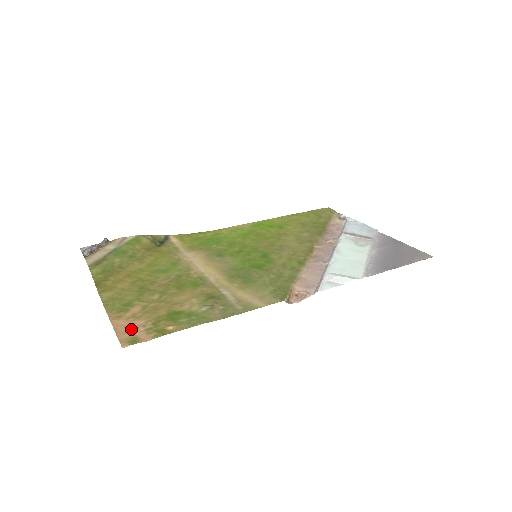
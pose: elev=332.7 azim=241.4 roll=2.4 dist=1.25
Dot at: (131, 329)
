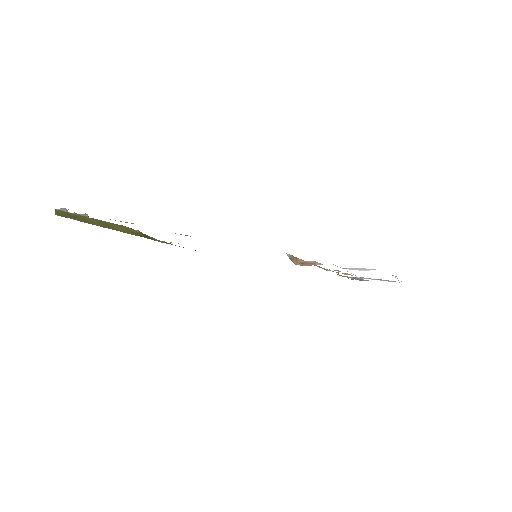
Dot at: occluded
